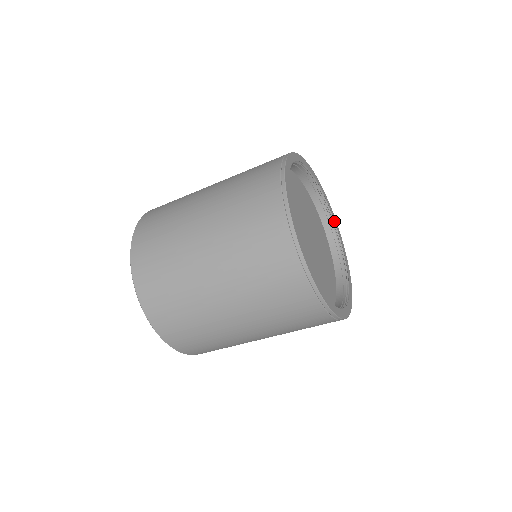
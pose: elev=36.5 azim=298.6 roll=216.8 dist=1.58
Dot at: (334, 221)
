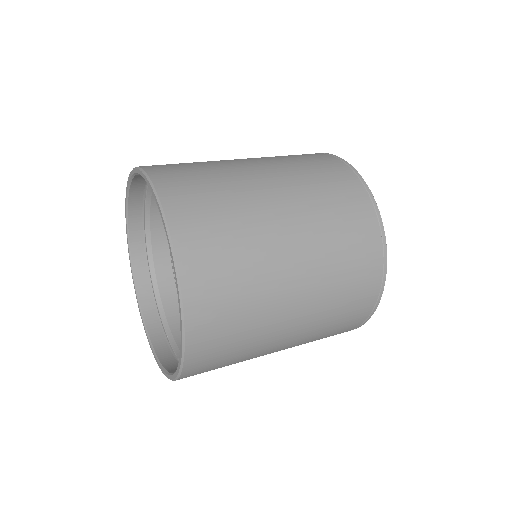
Dot at: occluded
